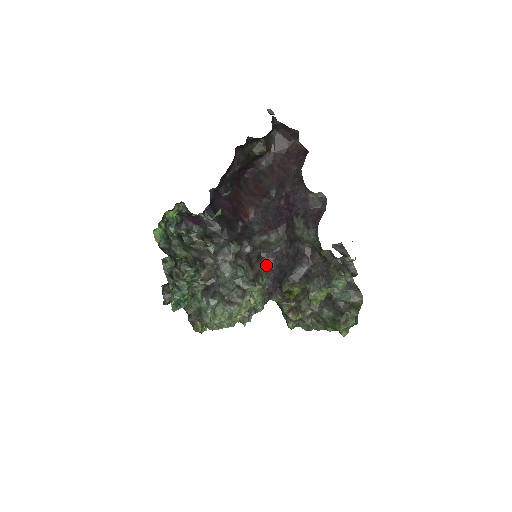
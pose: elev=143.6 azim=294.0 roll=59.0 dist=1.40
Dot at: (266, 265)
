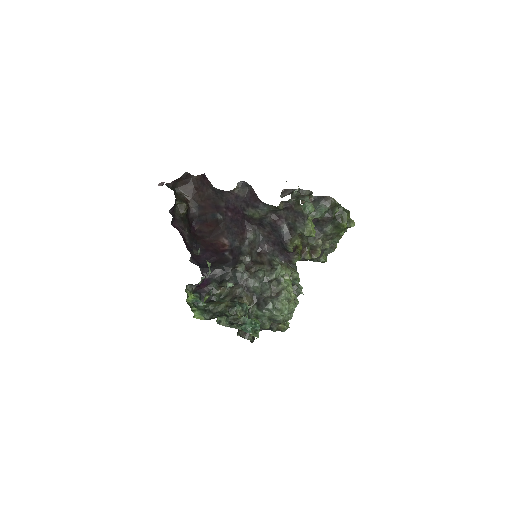
Dot at: (267, 252)
